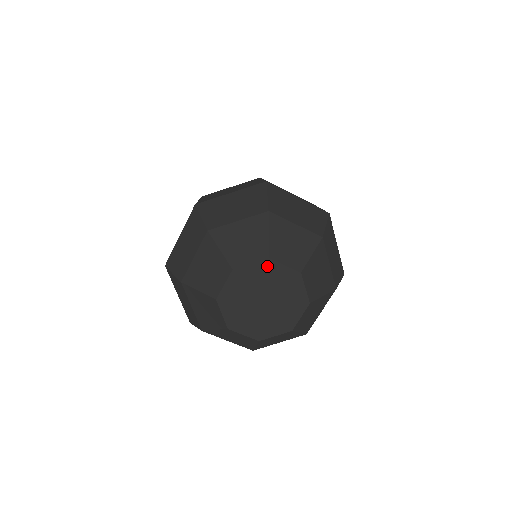
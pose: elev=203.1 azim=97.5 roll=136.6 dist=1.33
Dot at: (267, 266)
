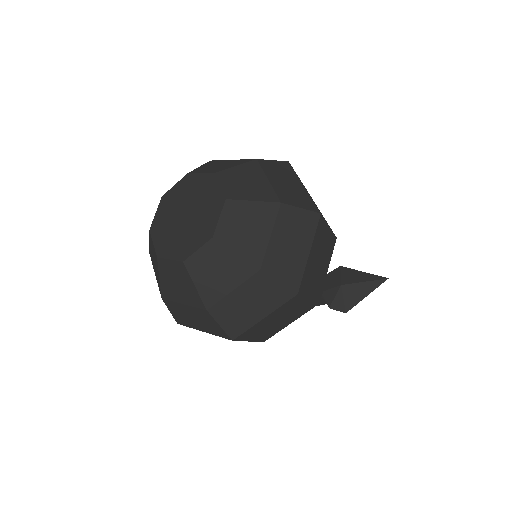
Dot at: (187, 181)
